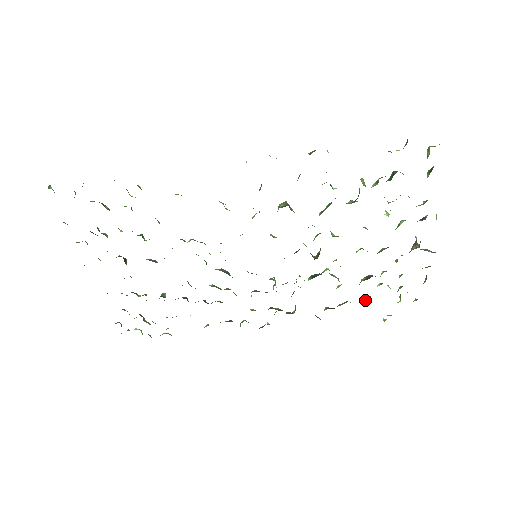
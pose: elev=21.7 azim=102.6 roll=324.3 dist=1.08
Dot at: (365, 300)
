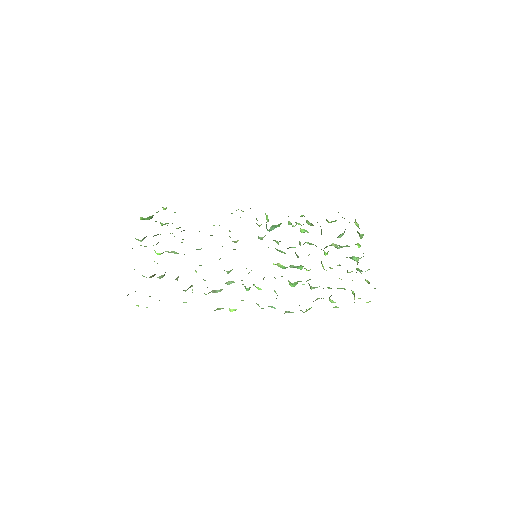
Dot at: (329, 298)
